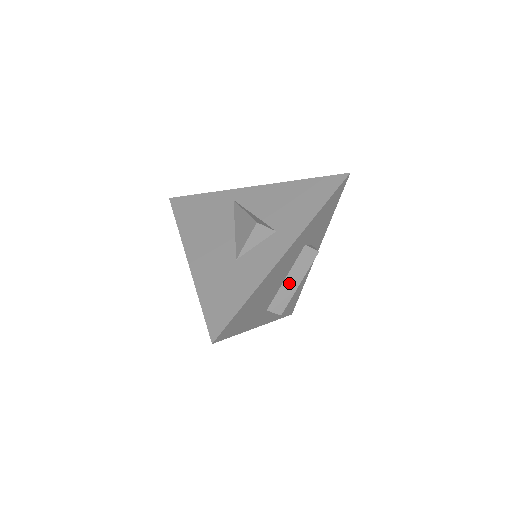
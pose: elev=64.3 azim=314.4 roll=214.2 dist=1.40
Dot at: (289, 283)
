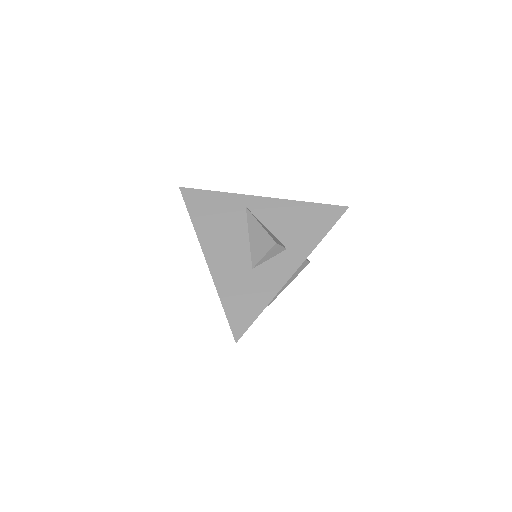
Dot at: occluded
